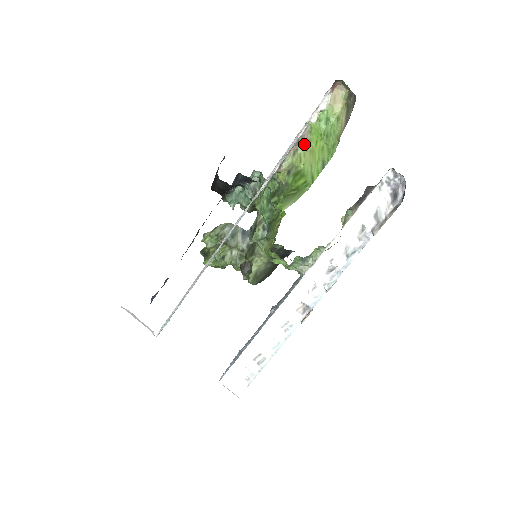
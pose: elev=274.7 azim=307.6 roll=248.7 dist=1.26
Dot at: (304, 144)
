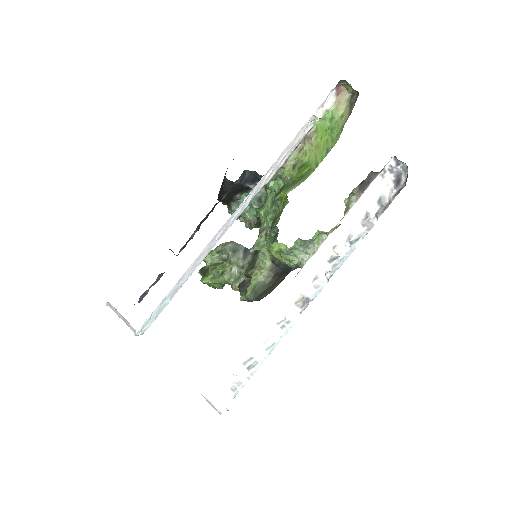
Dot at: (310, 142)
